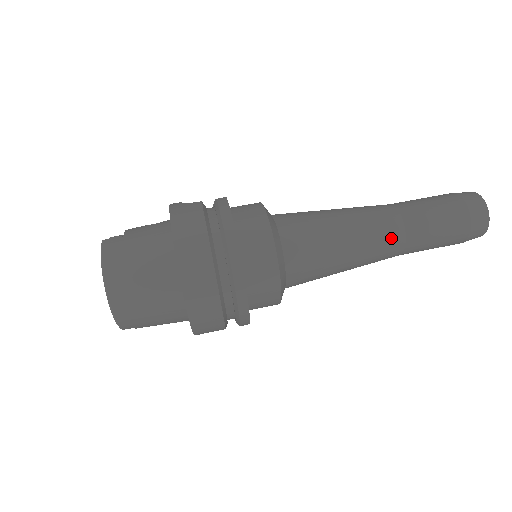
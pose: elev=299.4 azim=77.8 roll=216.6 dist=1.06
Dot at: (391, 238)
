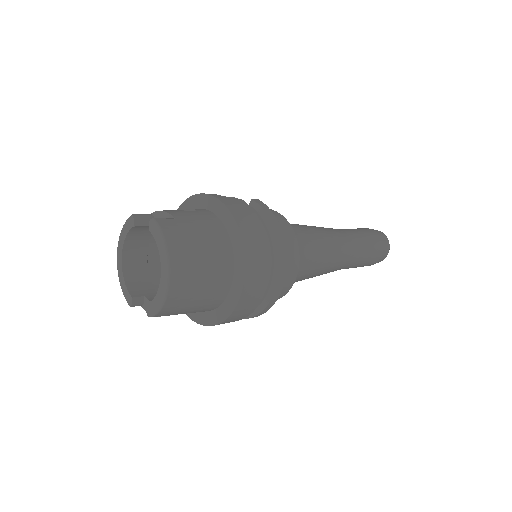
Dot at: (347, 256)
